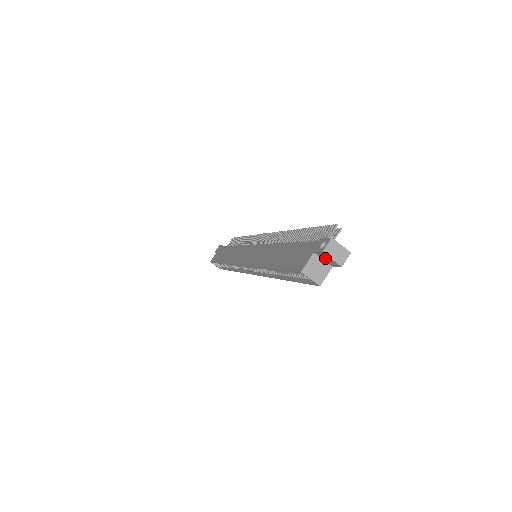
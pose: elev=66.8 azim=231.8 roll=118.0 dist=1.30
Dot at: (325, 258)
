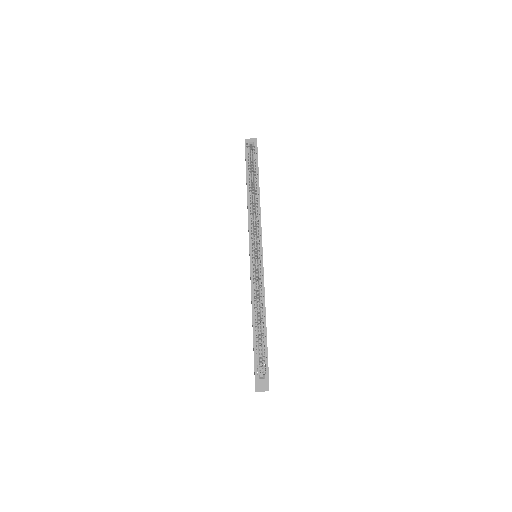
Dot at: occluded
